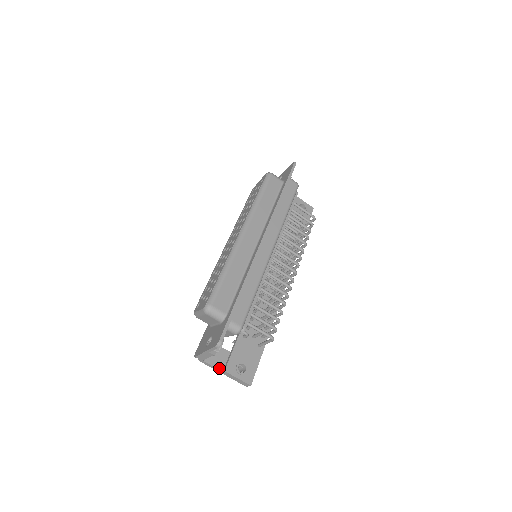
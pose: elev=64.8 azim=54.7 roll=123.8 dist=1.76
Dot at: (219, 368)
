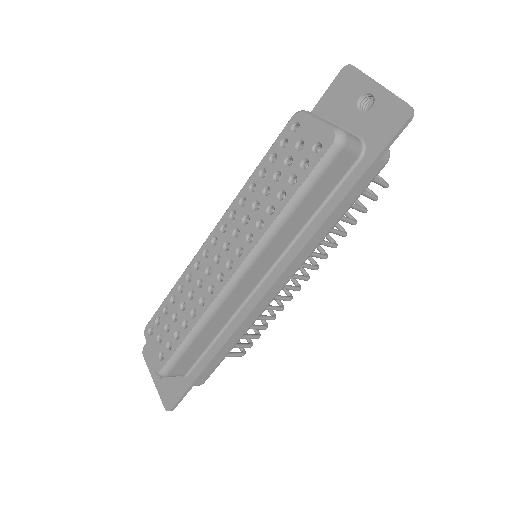
Dot at: occluded
